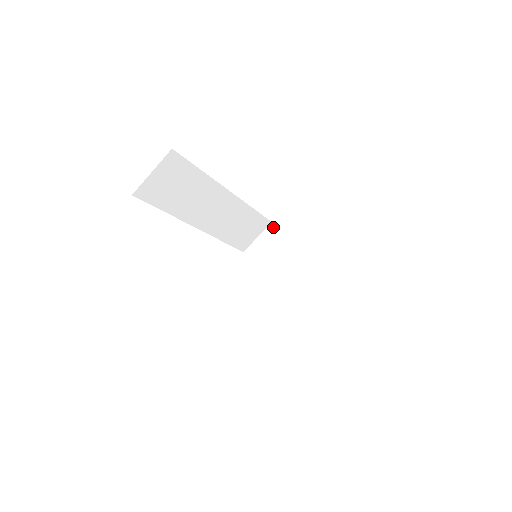
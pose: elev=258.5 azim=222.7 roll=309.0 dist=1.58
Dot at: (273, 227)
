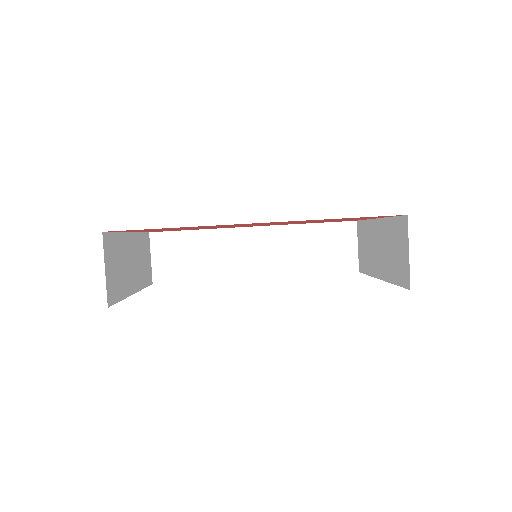
Dot at: (358, 224)
